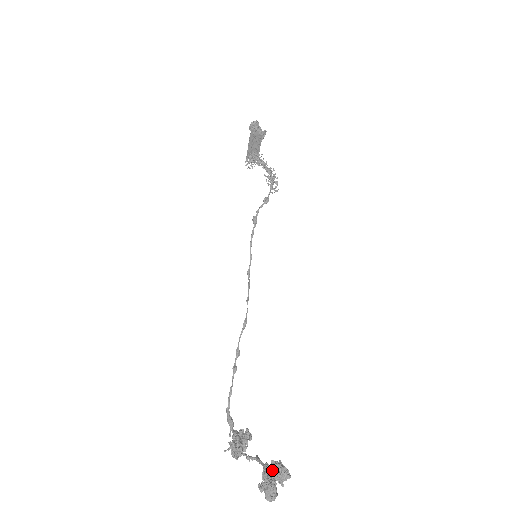
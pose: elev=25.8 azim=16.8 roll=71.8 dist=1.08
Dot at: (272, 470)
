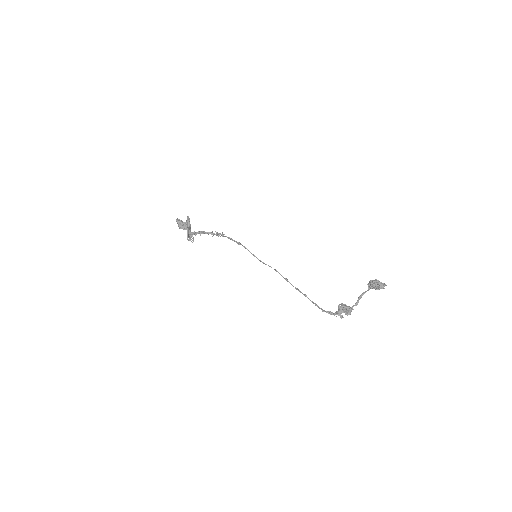
Dot at: (373, 282)
